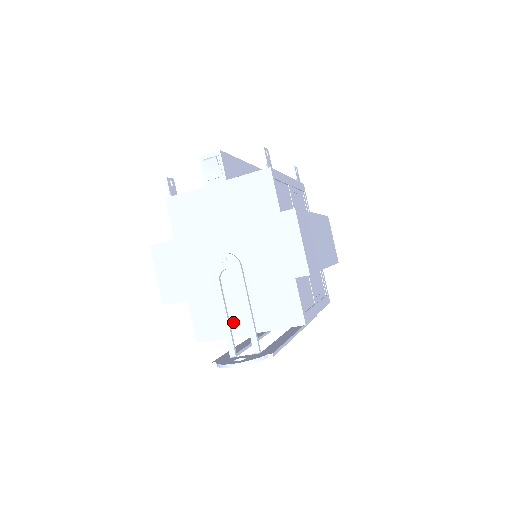
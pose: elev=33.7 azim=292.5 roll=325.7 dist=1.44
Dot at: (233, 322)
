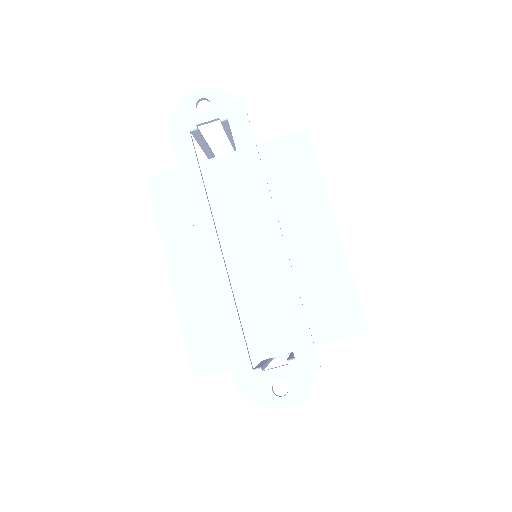
Dot at: occluded
